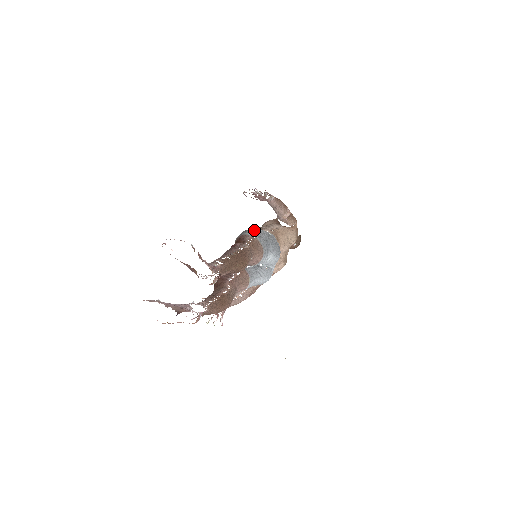
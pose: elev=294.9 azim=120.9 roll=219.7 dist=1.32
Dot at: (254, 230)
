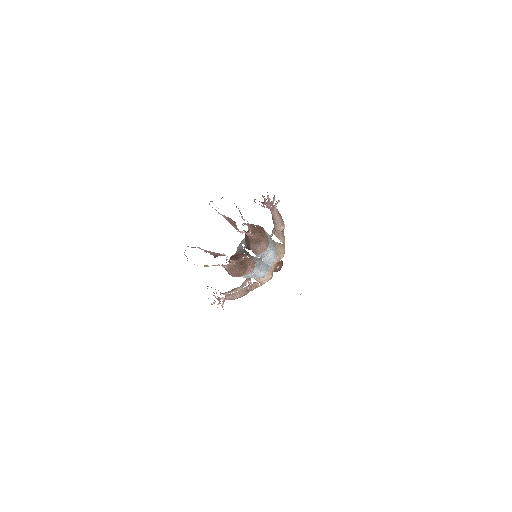
Dot at: occluded
